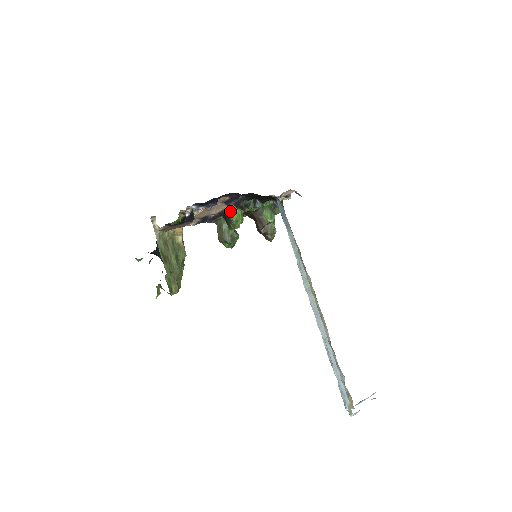
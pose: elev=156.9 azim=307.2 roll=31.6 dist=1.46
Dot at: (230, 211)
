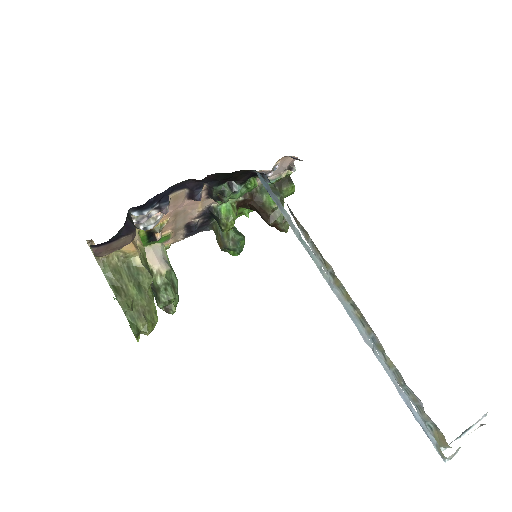
Dot at: (215, 208)
